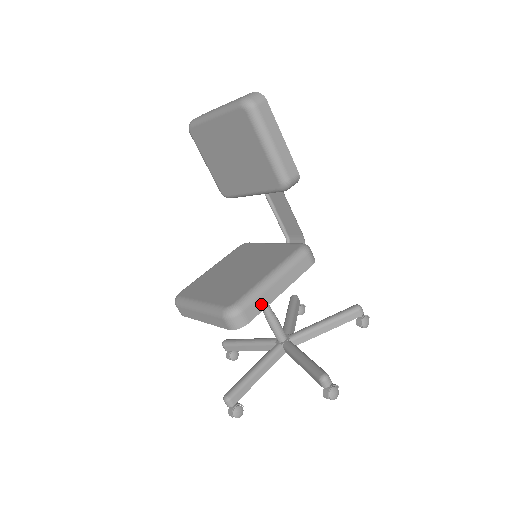
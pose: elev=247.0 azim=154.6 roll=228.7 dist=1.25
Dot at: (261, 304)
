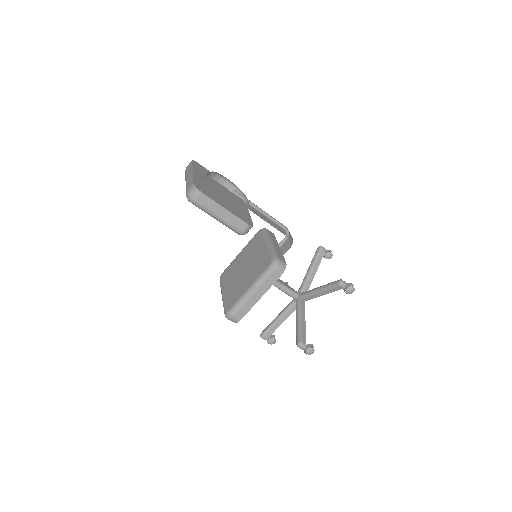
Dot at: (246, 309)
